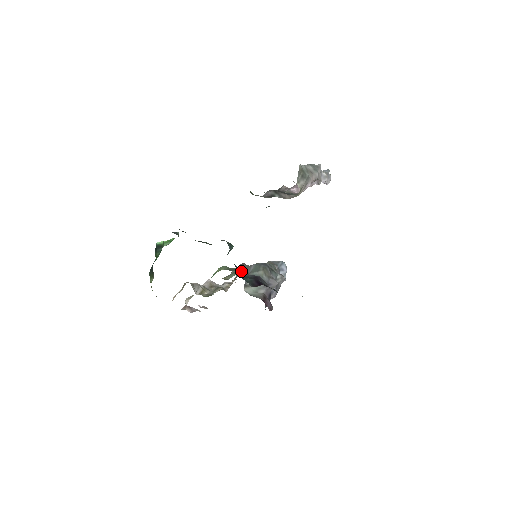
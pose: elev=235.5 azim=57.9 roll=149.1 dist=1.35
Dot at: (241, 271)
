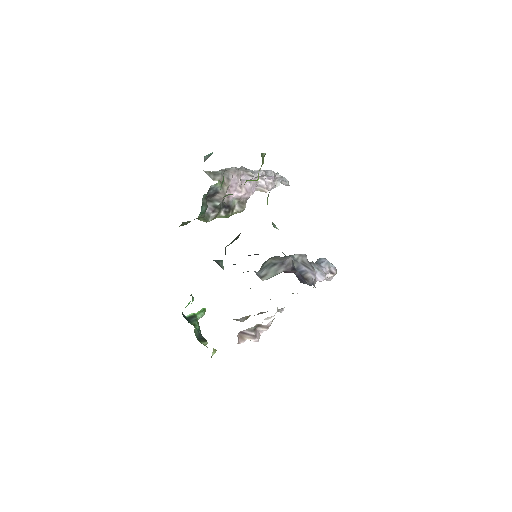
Dot at: occluded
